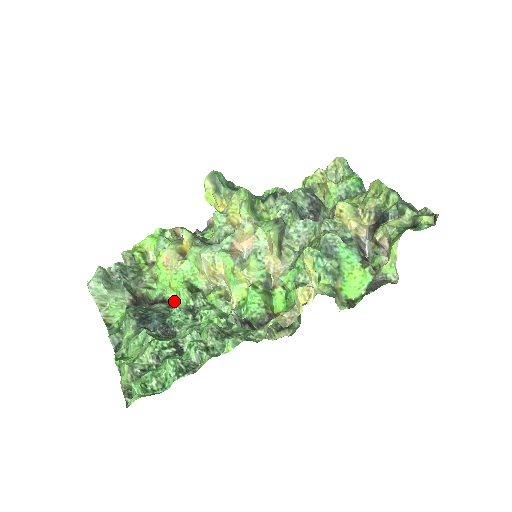
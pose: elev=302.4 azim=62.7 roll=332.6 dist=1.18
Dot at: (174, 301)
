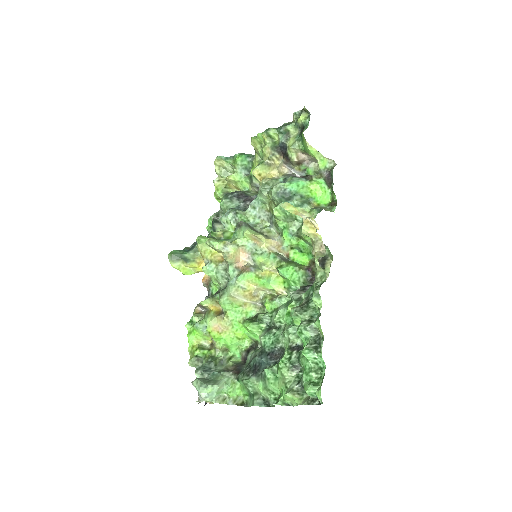
Dot at: (252, 343)
